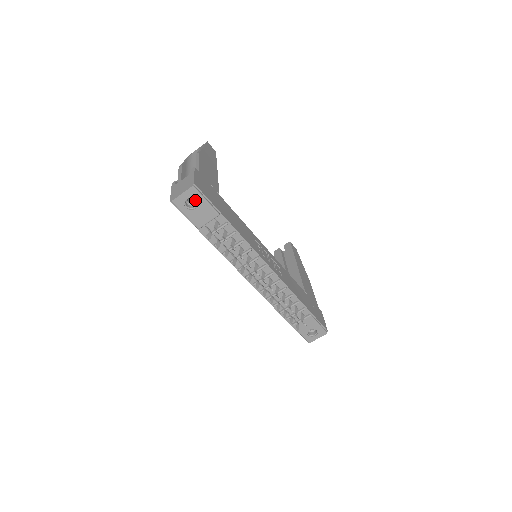
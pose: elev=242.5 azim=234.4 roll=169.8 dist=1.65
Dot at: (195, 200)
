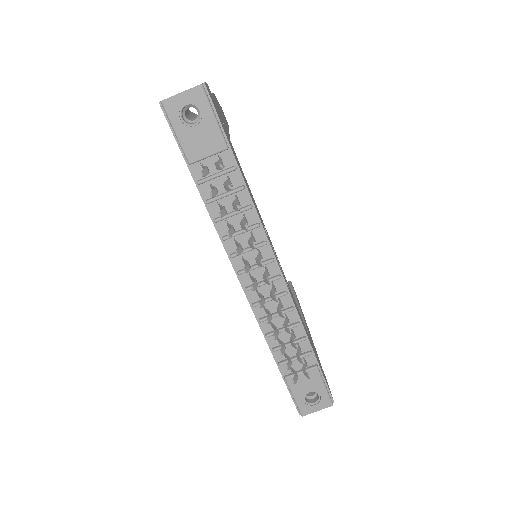
Dot at: (197, 116)
